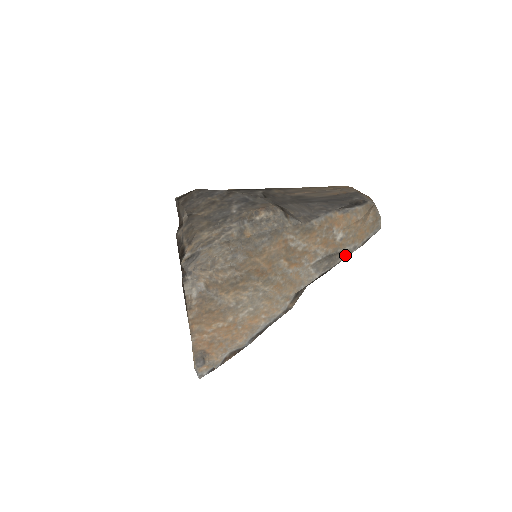
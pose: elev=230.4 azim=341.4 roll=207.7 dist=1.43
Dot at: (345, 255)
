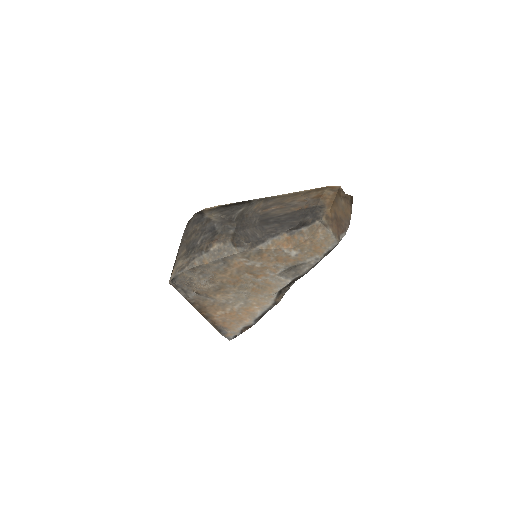
Dot at: (310, 265)
